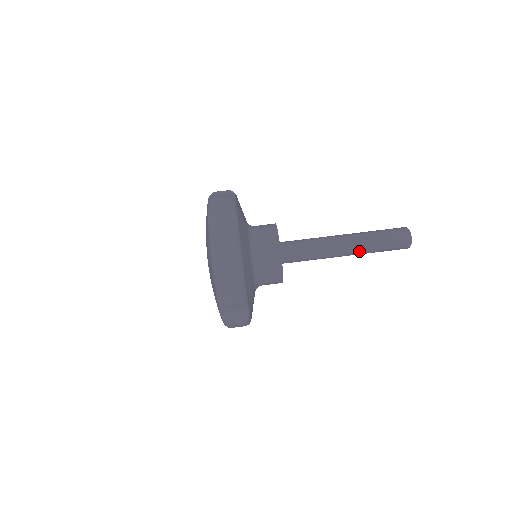
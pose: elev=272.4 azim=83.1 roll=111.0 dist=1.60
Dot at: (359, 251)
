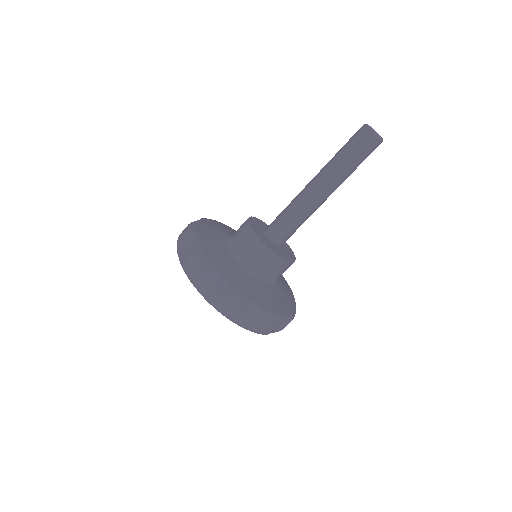
Dot at: (339, 185)
